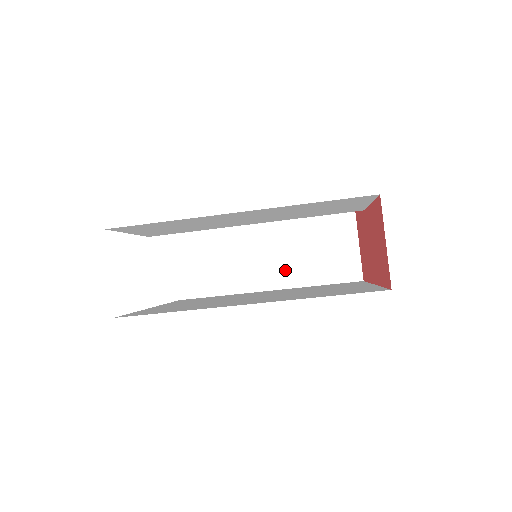
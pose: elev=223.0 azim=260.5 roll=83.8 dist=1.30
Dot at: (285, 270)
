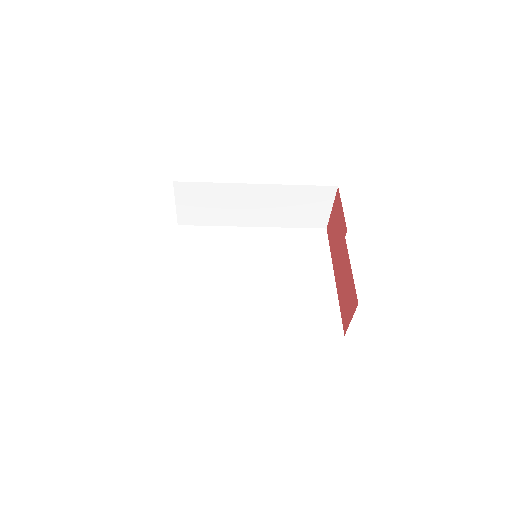
Dot at: (269, 217)
